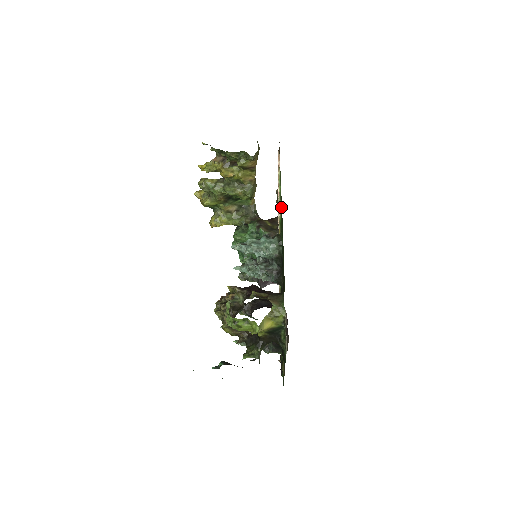
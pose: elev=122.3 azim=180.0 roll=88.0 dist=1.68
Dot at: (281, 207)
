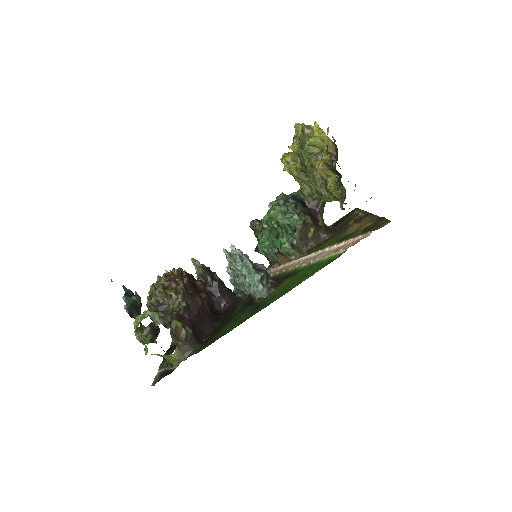
Dot at: (301, 277)
